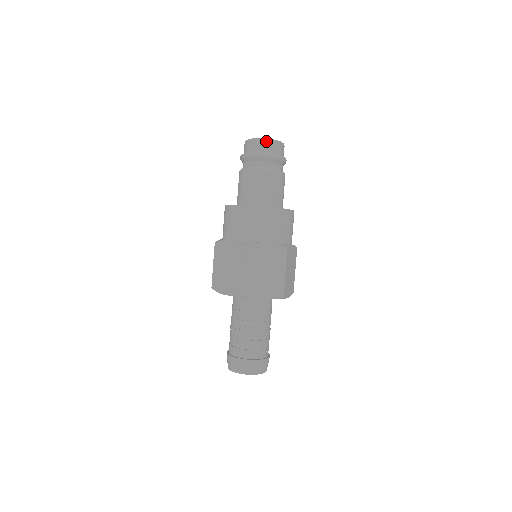
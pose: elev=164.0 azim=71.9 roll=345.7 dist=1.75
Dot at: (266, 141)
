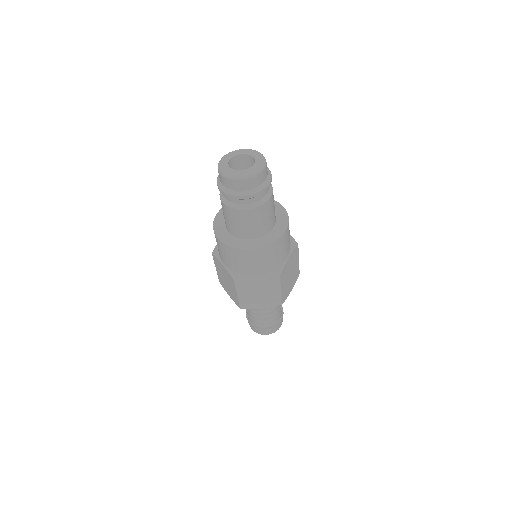
Dot at: (239, 181)
